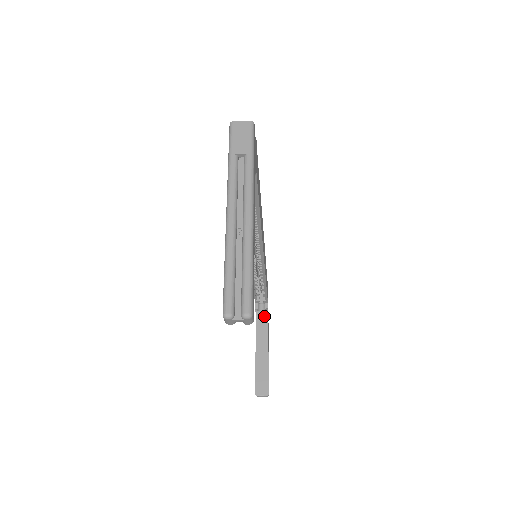
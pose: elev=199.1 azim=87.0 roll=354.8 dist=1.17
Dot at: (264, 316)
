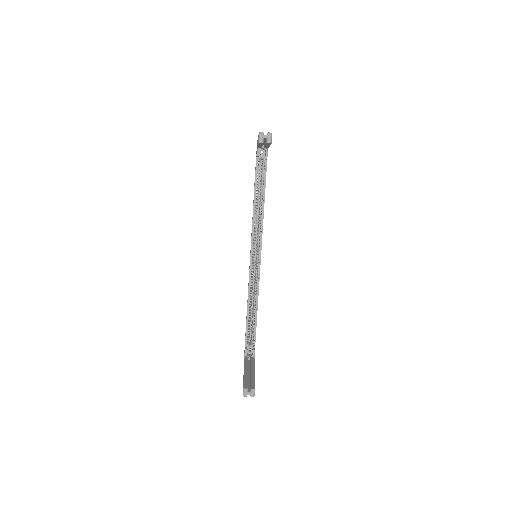
Dot at: (251, 358)
